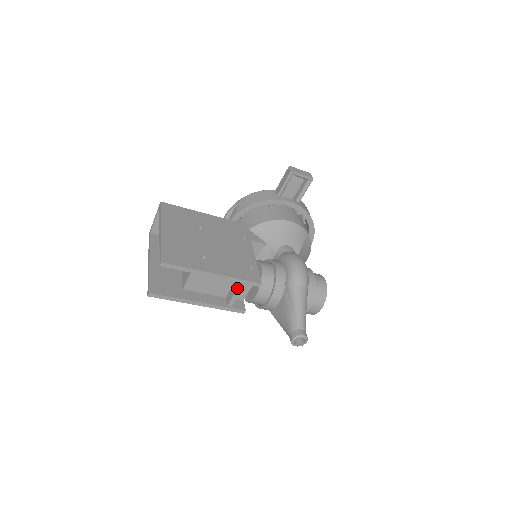
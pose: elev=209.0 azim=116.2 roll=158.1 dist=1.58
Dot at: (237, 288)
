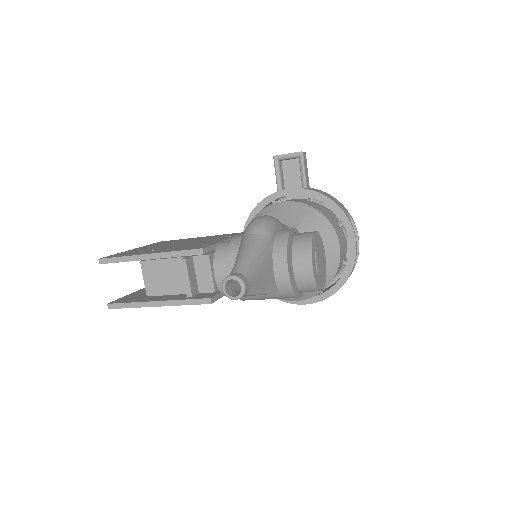
Dot at: (181, 266)
